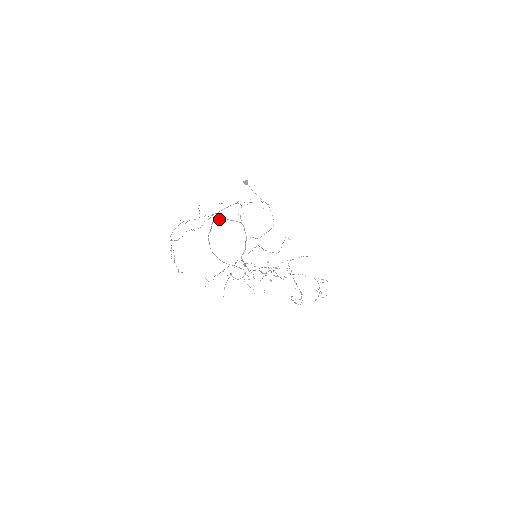
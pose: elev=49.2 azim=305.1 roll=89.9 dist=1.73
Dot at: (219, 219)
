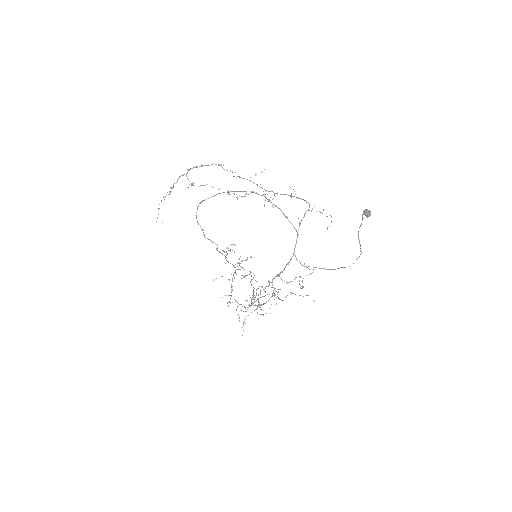
Dot at: (268, 200)
